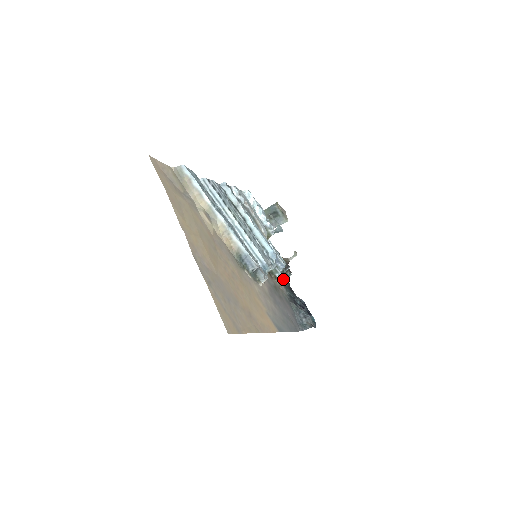
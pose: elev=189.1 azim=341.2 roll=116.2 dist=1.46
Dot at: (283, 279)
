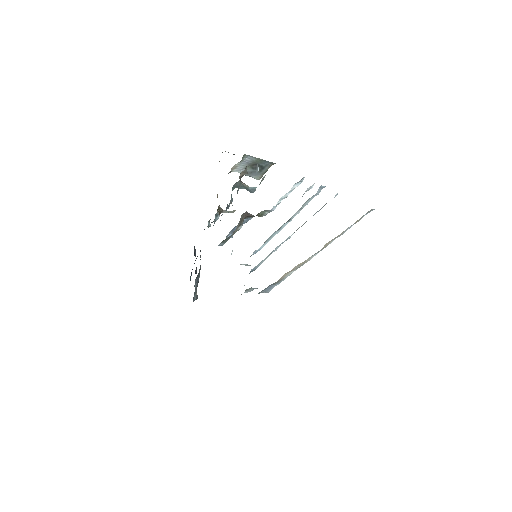
Dot at: occluded
